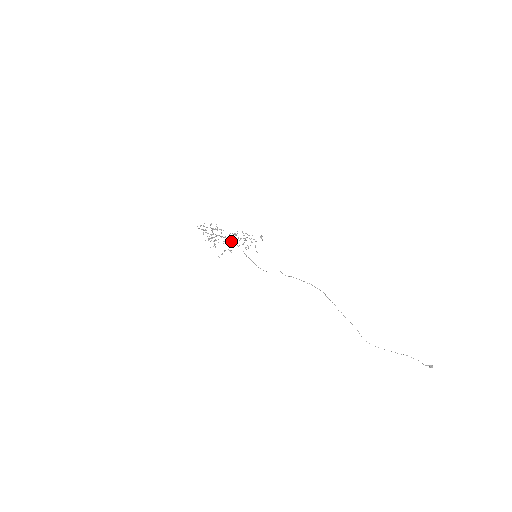
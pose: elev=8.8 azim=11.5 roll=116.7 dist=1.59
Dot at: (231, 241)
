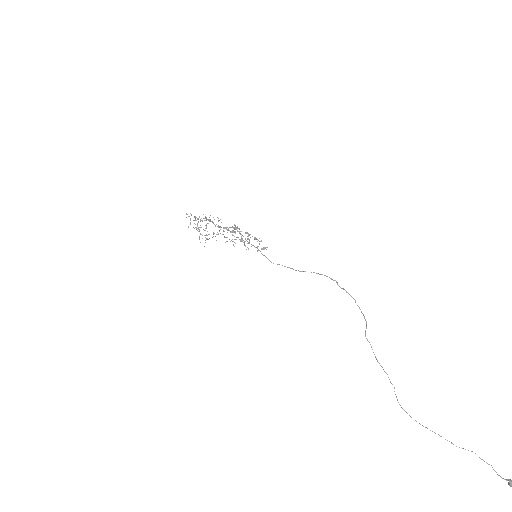
Dot at: (230, 227)
